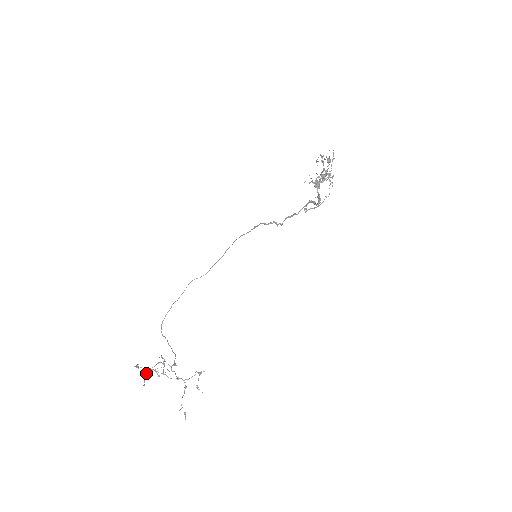
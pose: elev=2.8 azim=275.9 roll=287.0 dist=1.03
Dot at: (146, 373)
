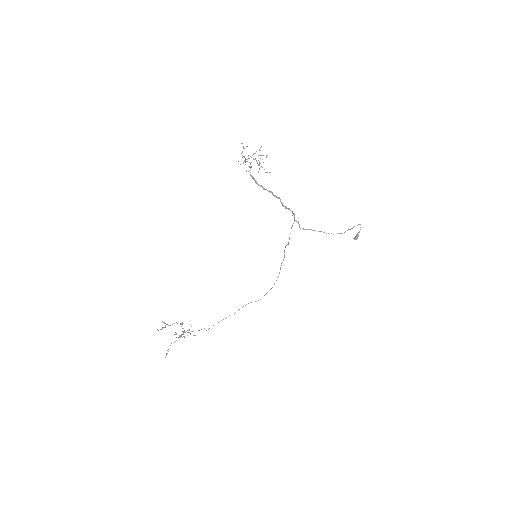
Dot at: (165, 327)
